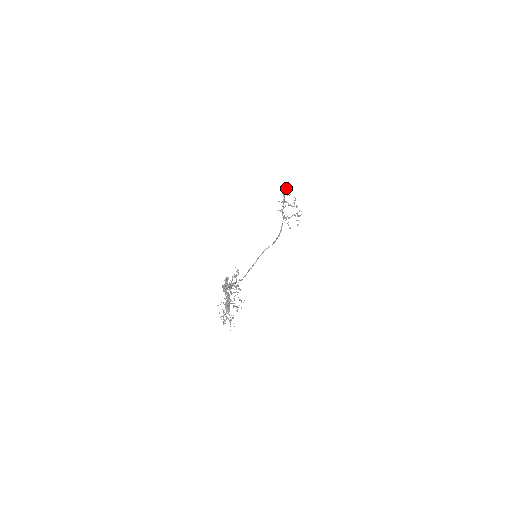
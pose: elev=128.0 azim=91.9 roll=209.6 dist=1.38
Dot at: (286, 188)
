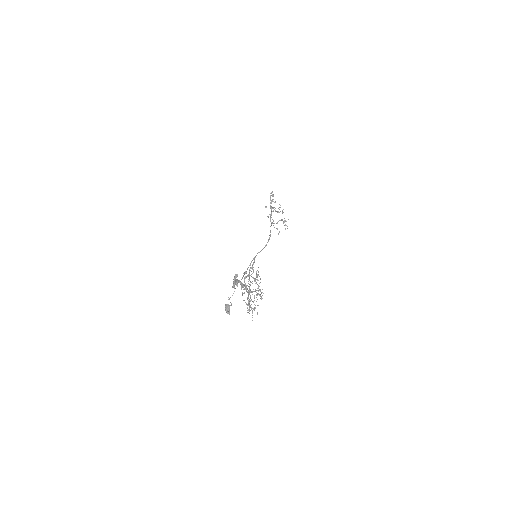
Dot at: (273, 194)
